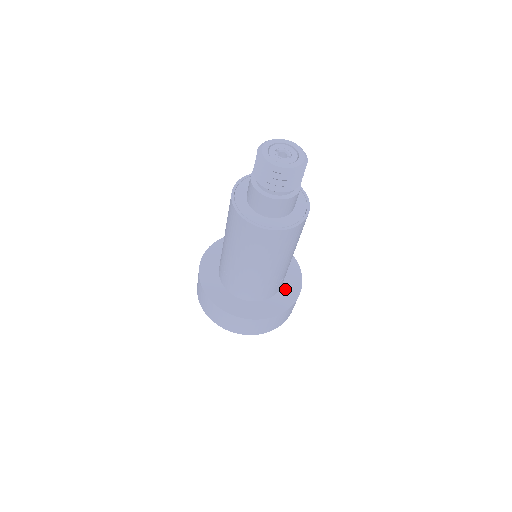
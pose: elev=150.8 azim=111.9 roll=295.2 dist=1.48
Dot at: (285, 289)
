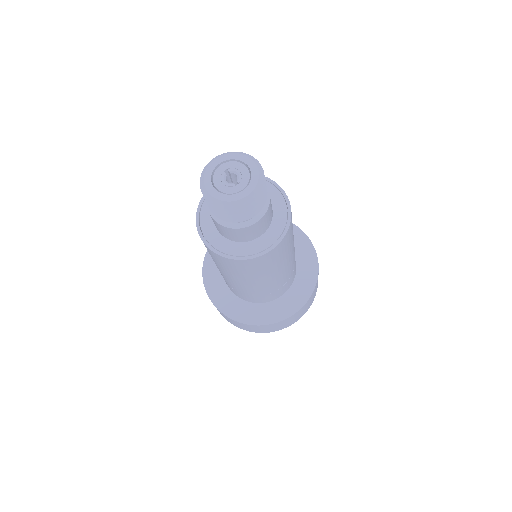
Dot at: (287, 298)
